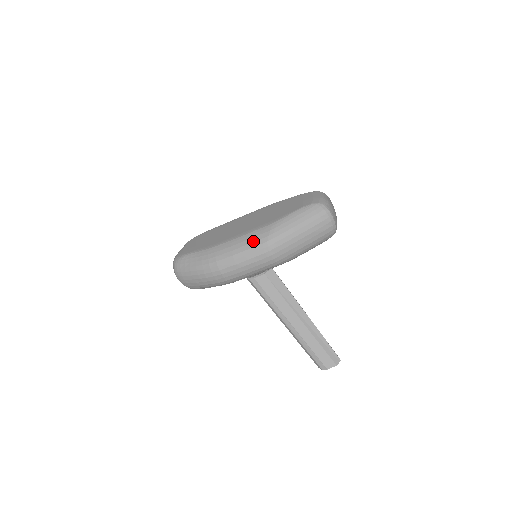
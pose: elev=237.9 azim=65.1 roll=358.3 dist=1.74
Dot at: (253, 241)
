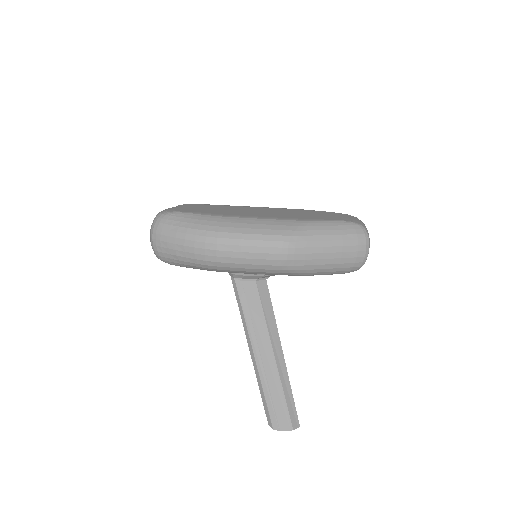
Dot at: (274, 228)
